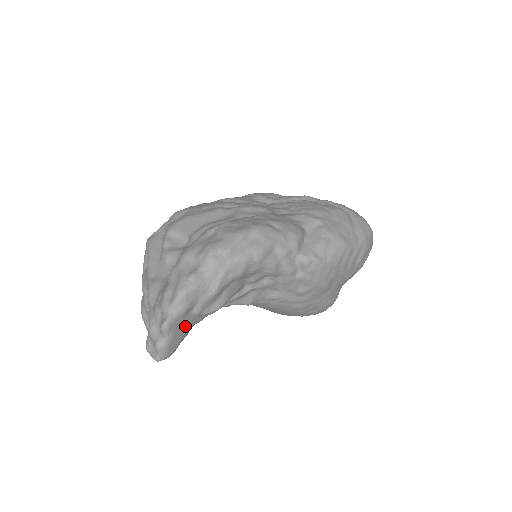
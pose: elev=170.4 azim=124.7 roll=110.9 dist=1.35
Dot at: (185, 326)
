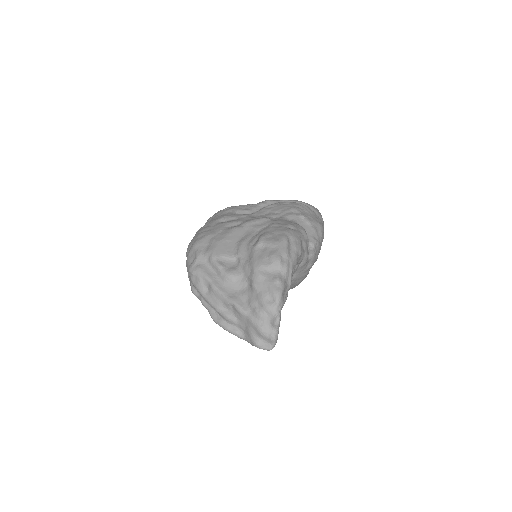
Dot at: occluded
